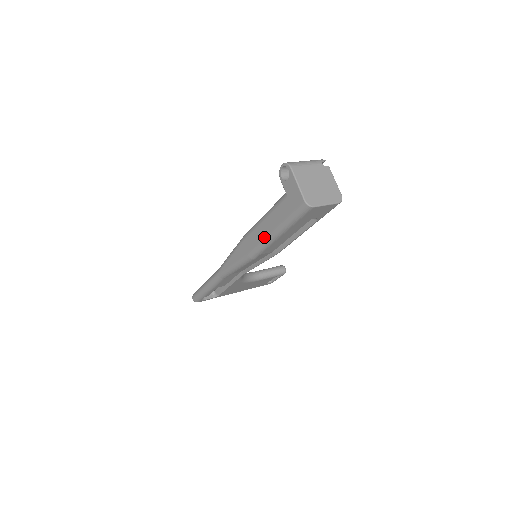
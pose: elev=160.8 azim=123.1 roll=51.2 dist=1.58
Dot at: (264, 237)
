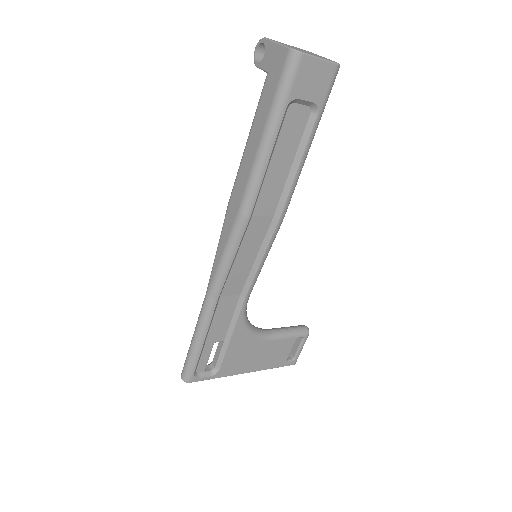
Dot at: (253, 160)
